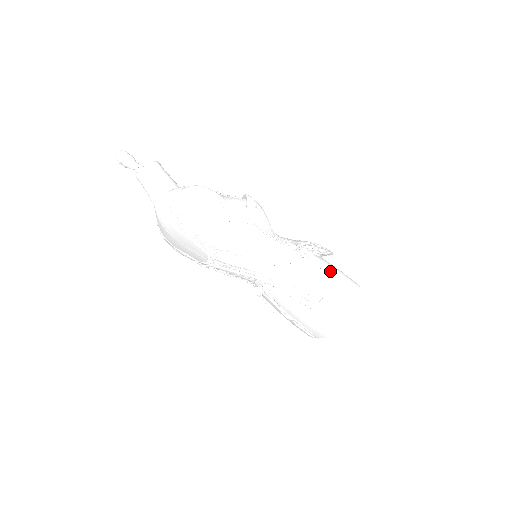
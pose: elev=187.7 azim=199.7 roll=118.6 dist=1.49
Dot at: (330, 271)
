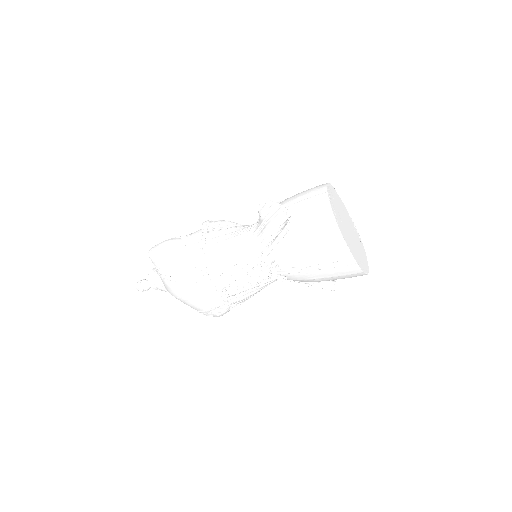
Dot at: (289, 198)
